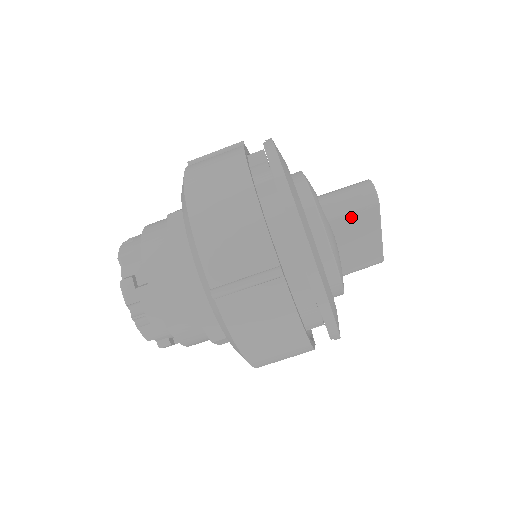
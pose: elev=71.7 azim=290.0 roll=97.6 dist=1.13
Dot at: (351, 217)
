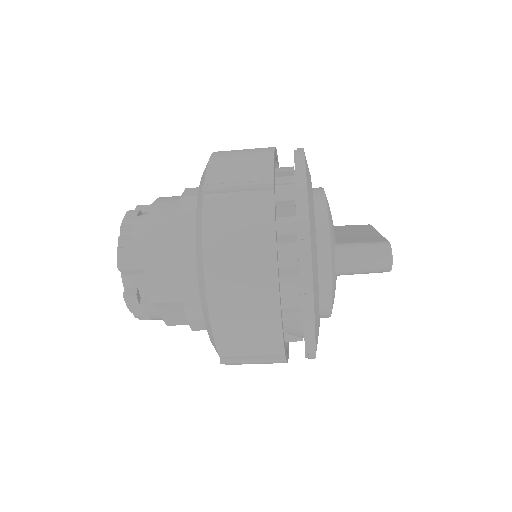
Dot at: occluded
